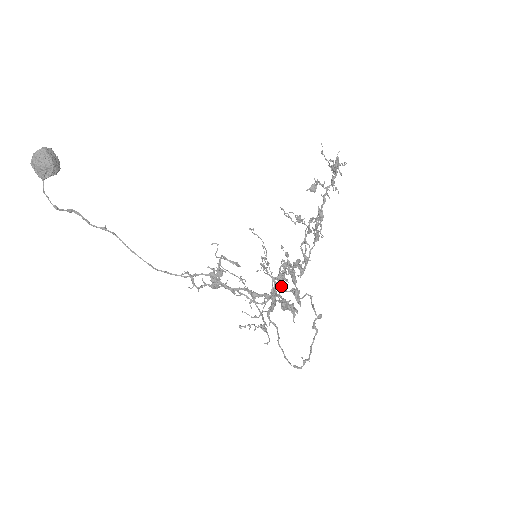
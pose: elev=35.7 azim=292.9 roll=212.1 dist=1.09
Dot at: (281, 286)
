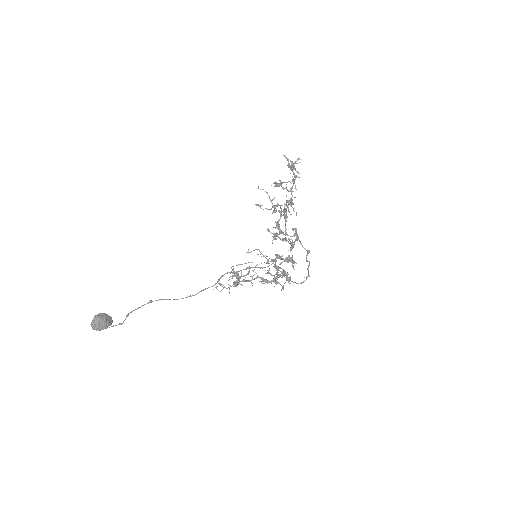
Dot at: (284, 276)
